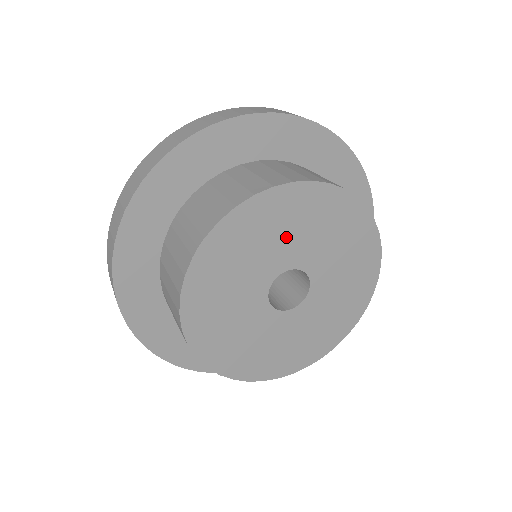
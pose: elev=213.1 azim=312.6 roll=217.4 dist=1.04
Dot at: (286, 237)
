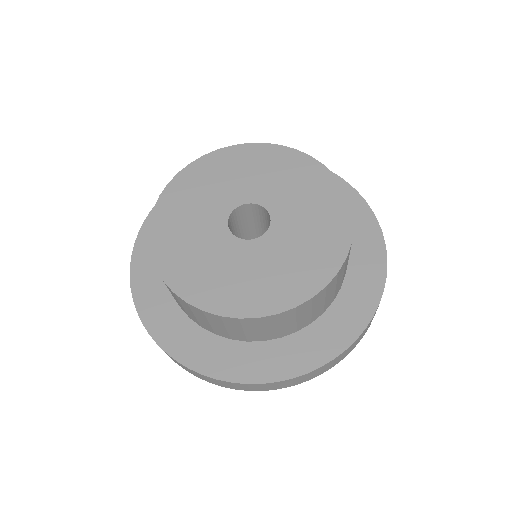
Dot at: (213, 192)
